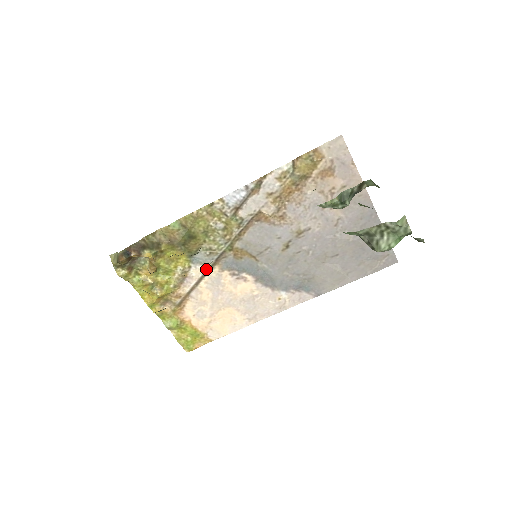
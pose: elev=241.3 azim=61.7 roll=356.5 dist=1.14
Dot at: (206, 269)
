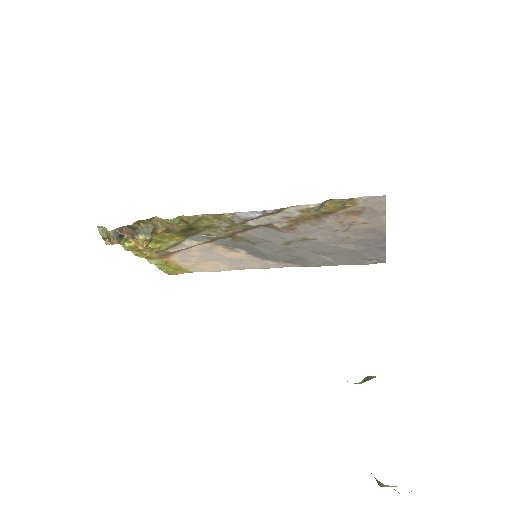
Dot at: (200, 243)
